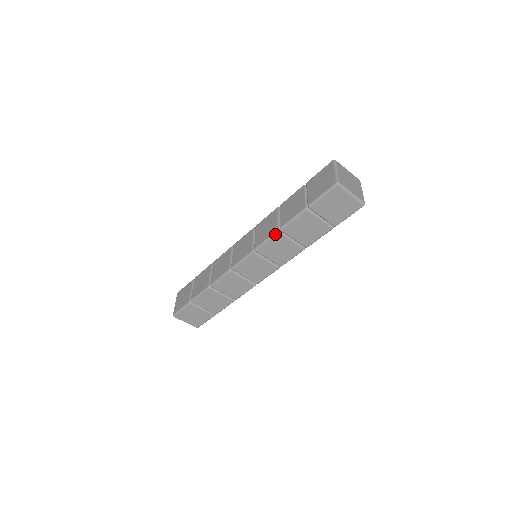
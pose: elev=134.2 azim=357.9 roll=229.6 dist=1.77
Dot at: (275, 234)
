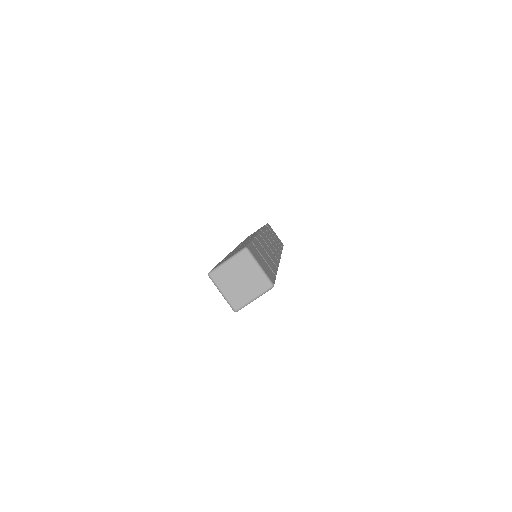
Dot at: occluded
